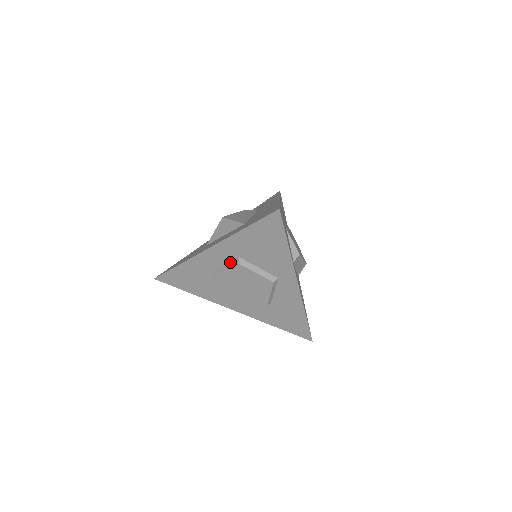
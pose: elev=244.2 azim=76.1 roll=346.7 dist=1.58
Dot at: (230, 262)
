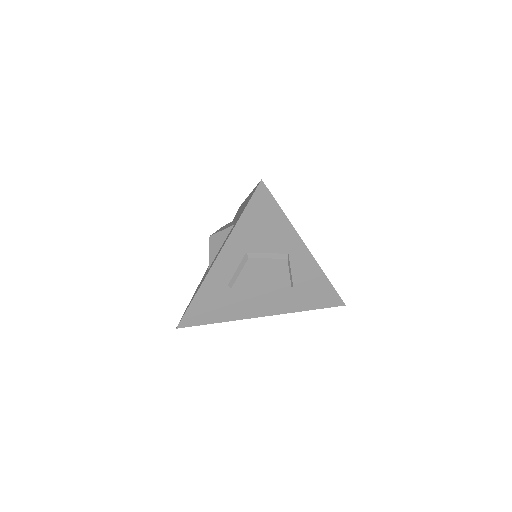
Dot at: (240, 263)
